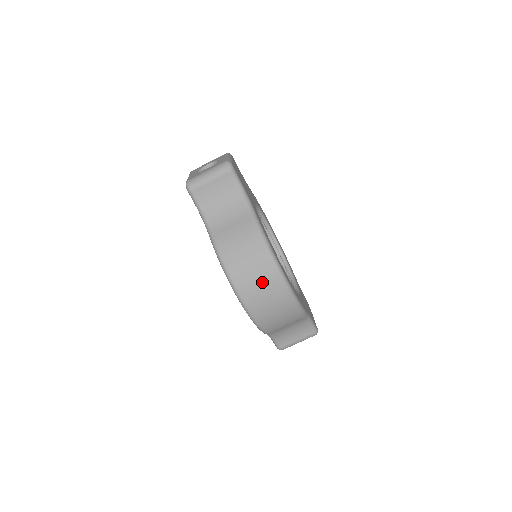
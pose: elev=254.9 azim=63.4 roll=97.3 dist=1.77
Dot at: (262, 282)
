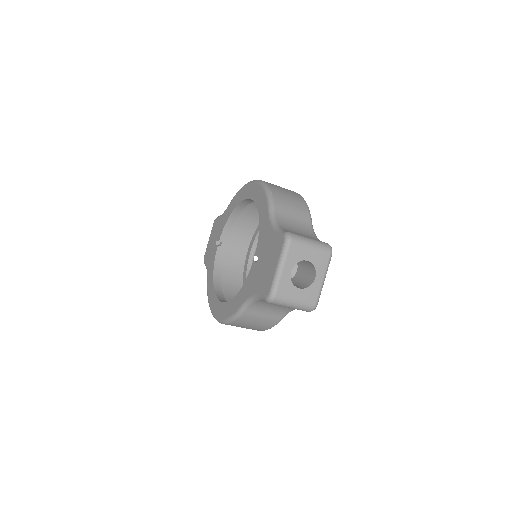
Dot at: occluded
